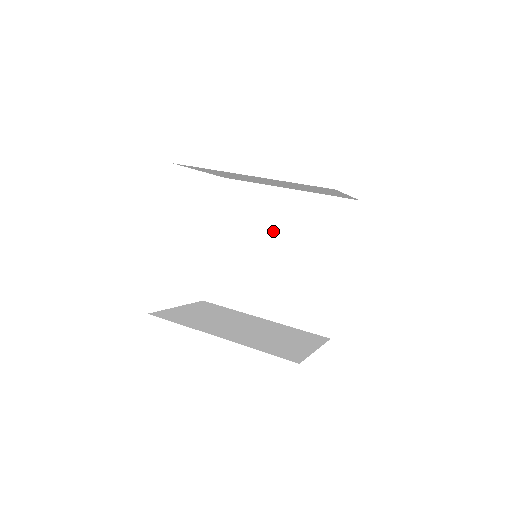
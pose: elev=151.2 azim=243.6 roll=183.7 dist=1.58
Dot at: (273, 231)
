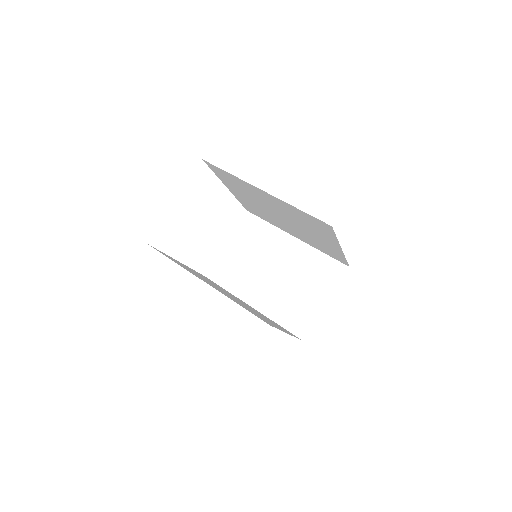
Dot at: (269, 206)
